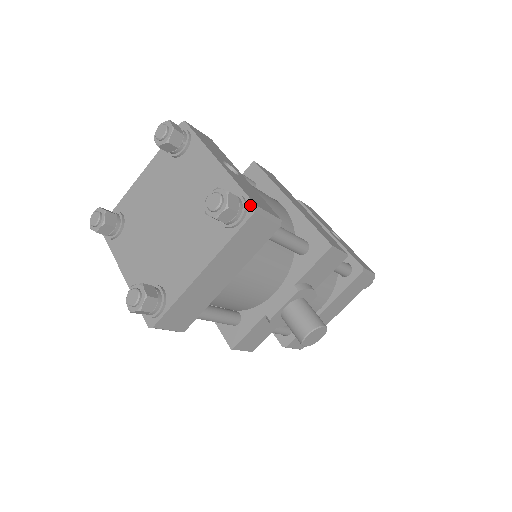
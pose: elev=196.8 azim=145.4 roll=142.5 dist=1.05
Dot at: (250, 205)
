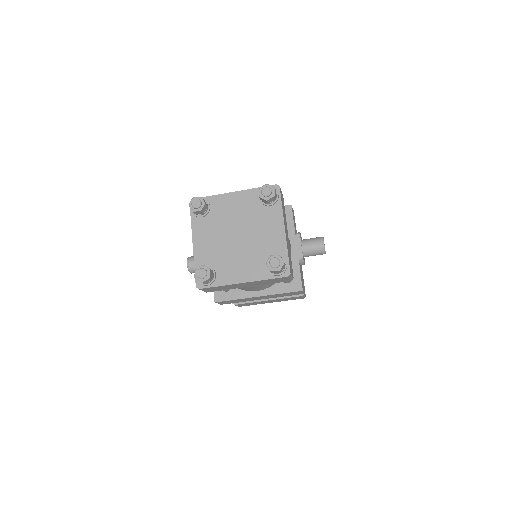
Dot at: occluded
